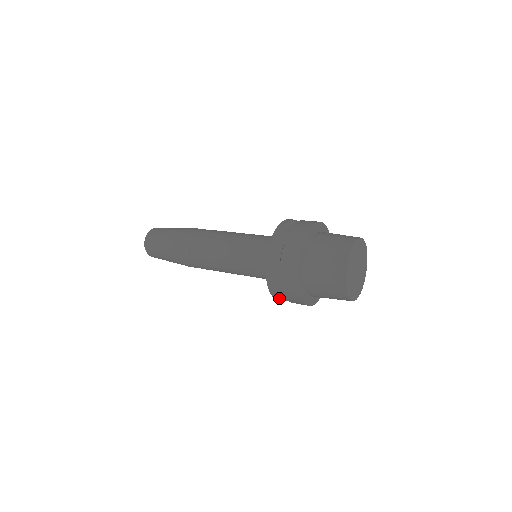
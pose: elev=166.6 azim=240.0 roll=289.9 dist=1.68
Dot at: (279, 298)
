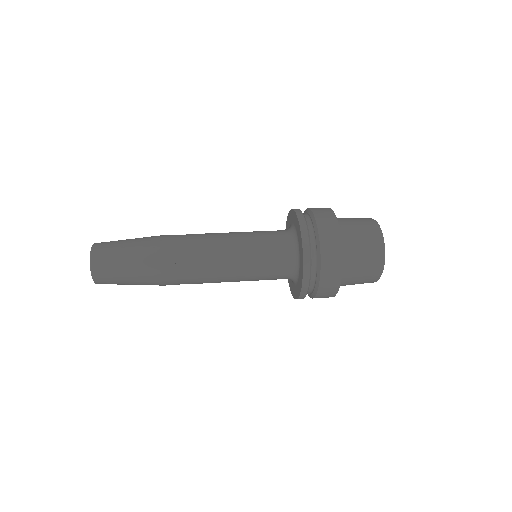
Dot at: occluded
